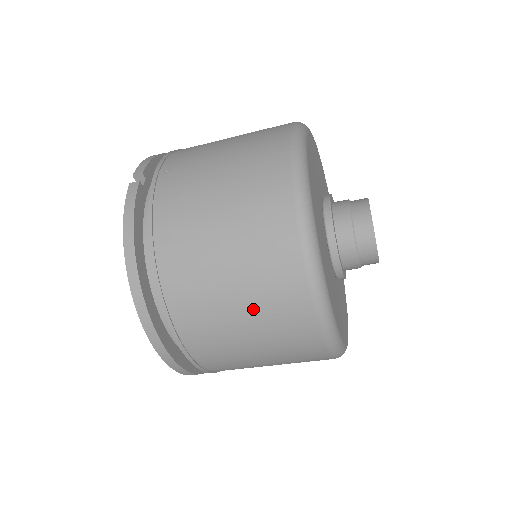
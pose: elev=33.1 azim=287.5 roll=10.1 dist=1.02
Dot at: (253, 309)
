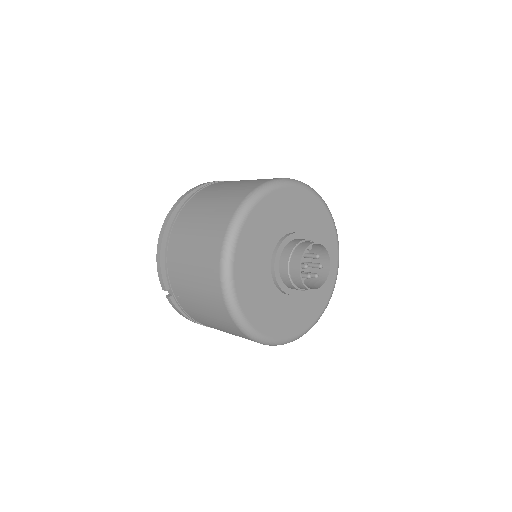
Dot at: occluded
